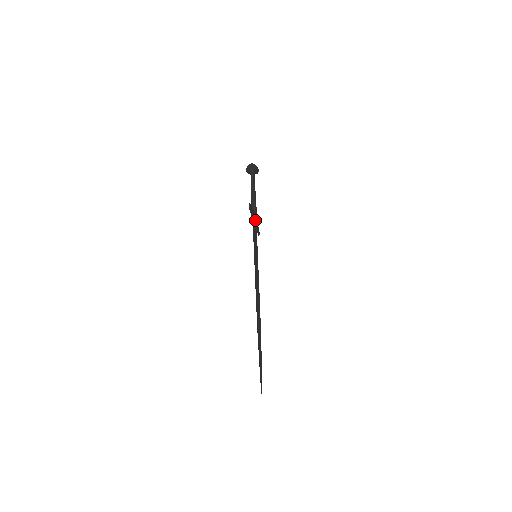
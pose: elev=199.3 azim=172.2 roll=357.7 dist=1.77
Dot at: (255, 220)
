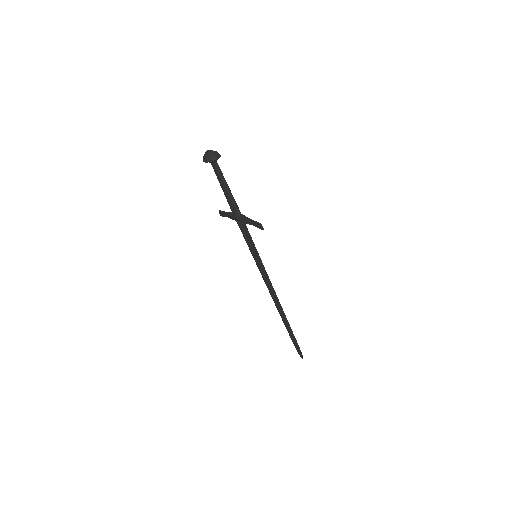
Dot at: occluded
